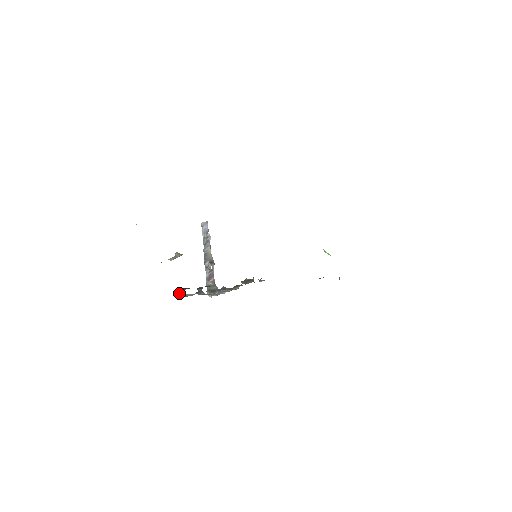
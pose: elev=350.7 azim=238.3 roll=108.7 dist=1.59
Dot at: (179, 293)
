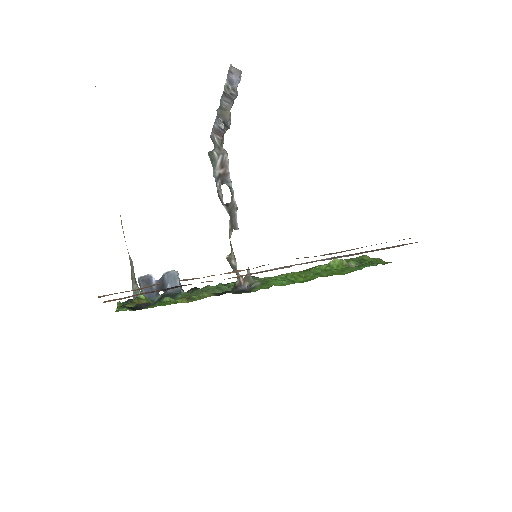
Dot at: (138, 279)
